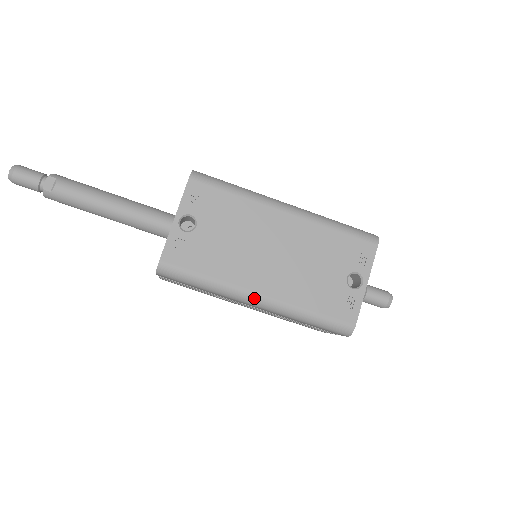
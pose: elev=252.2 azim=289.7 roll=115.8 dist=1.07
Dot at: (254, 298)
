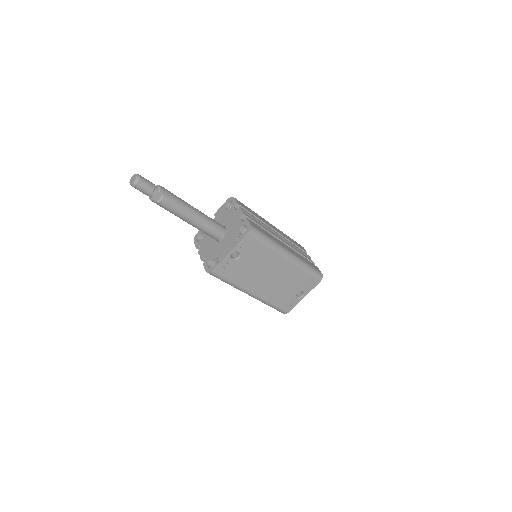
Dot at: (250, 294)
